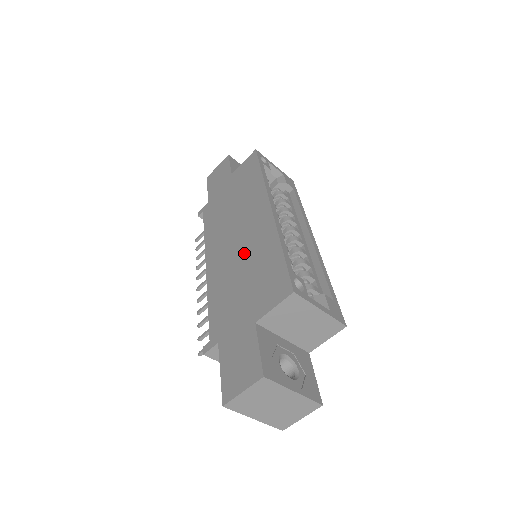
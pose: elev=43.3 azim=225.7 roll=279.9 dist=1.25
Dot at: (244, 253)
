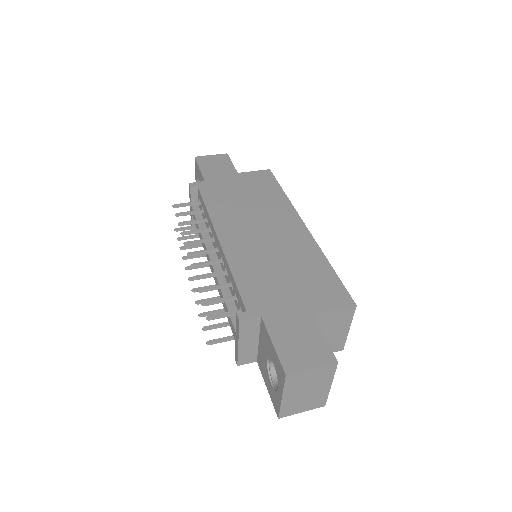
Dot at: (279, 250)
